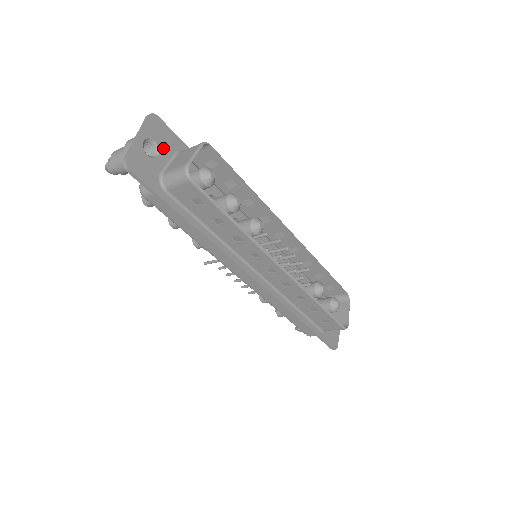
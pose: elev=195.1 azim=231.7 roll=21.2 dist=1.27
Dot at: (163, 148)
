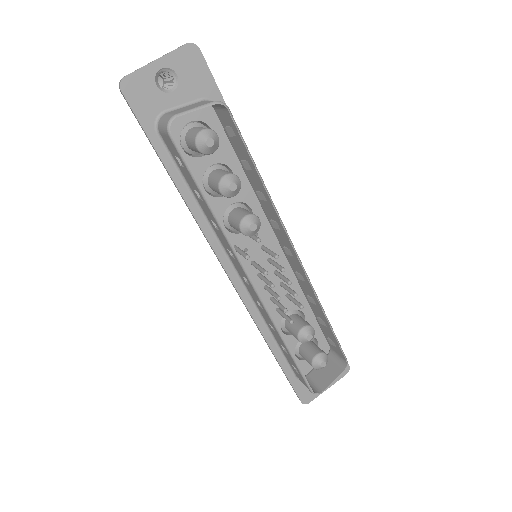
Dot at: (185, 87)
